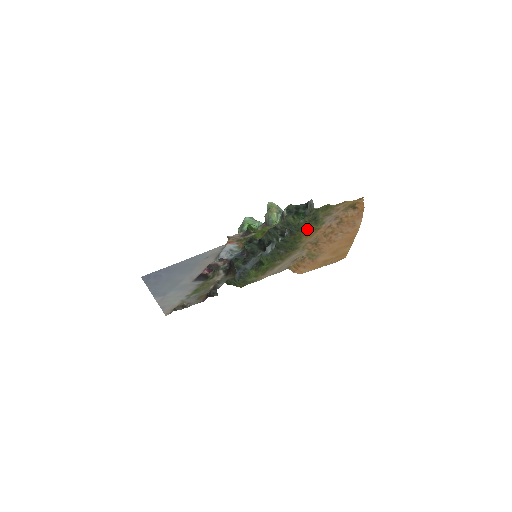
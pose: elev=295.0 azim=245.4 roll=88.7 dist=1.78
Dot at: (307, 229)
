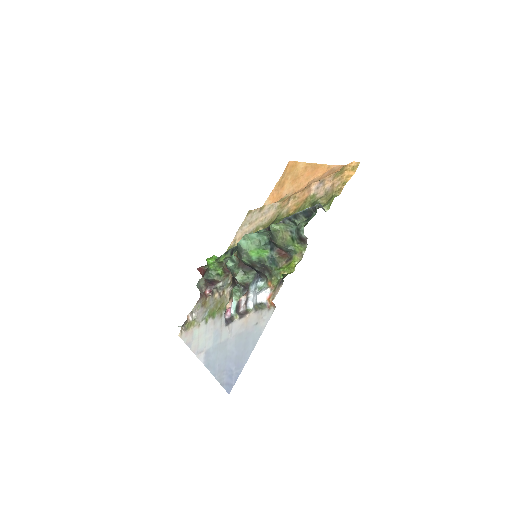
Dot at: (301, 210)
